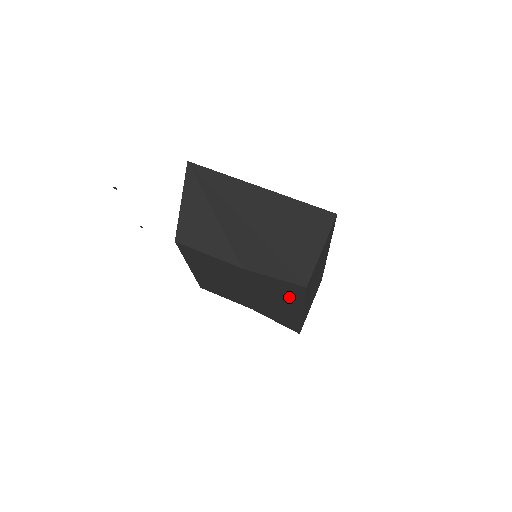
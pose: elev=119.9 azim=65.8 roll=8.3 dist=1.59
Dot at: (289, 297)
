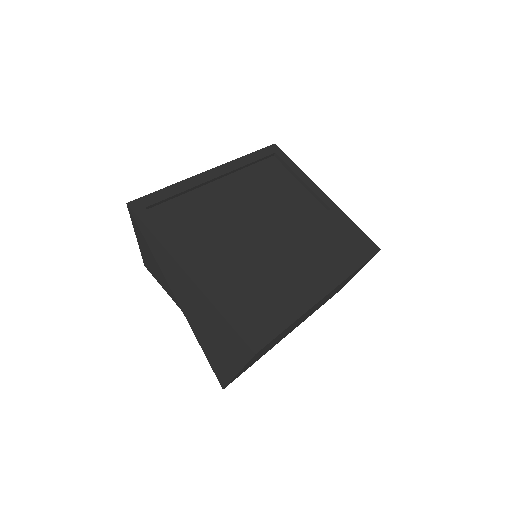
Dot at: occluded
